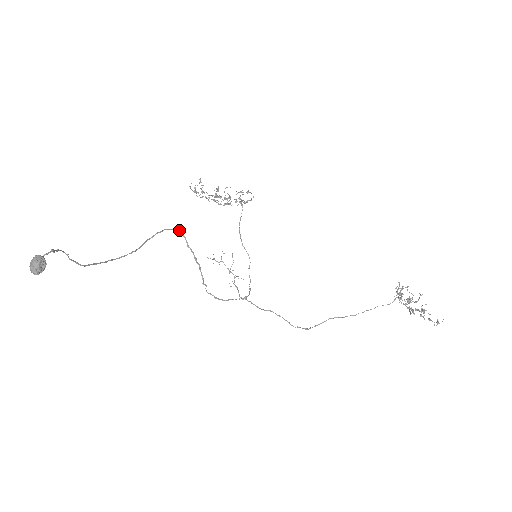
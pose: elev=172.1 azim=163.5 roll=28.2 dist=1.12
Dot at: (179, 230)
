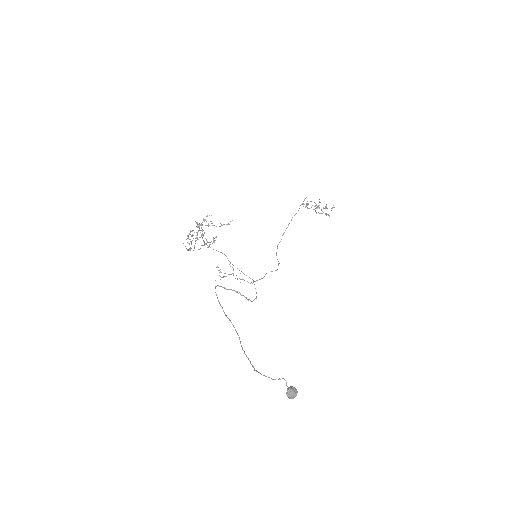
Dot at: (216, 286)
